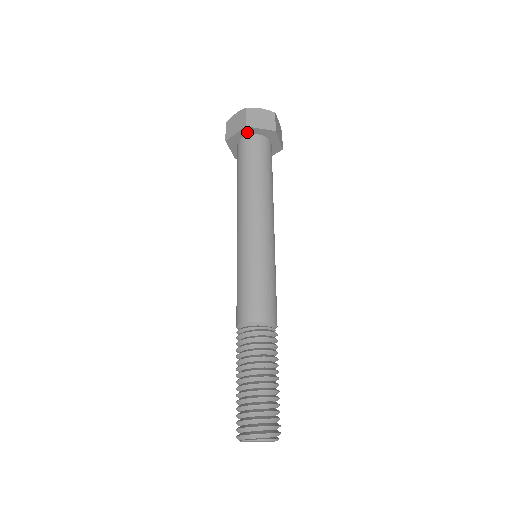
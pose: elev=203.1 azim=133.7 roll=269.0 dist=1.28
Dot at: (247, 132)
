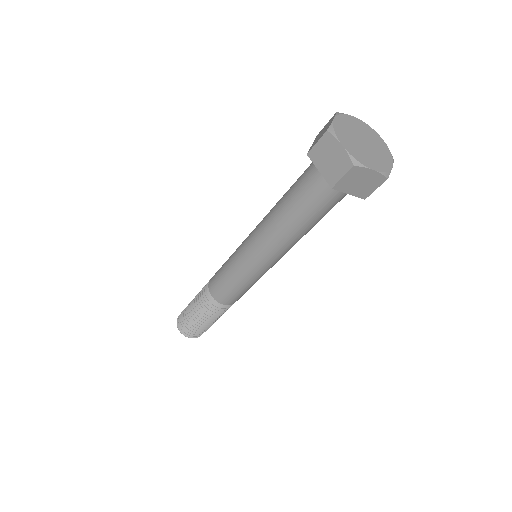
Dot at: occluded
